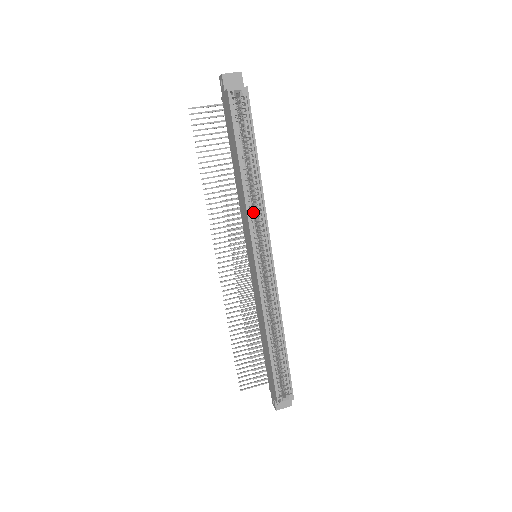
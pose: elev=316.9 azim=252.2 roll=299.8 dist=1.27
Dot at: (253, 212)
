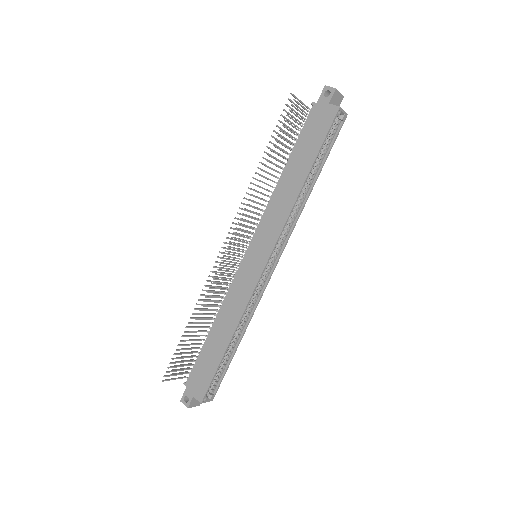
Dot at: (288, 219)
